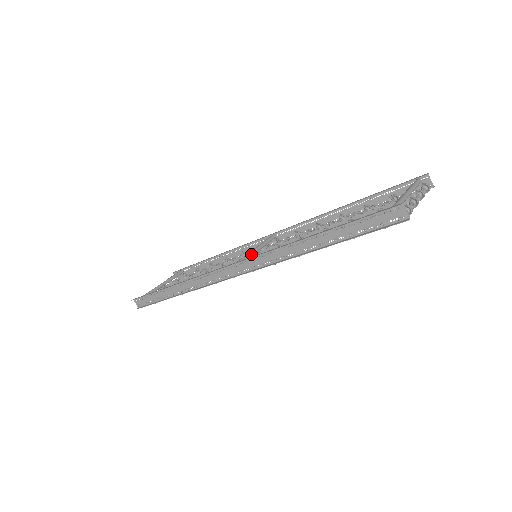
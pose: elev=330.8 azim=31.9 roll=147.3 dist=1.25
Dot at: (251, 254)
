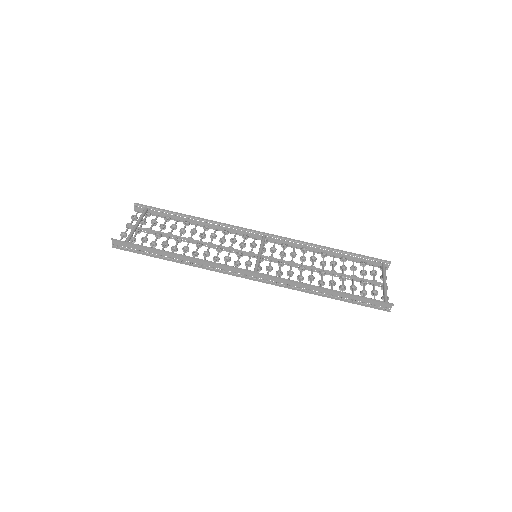
Dot at: occluded
